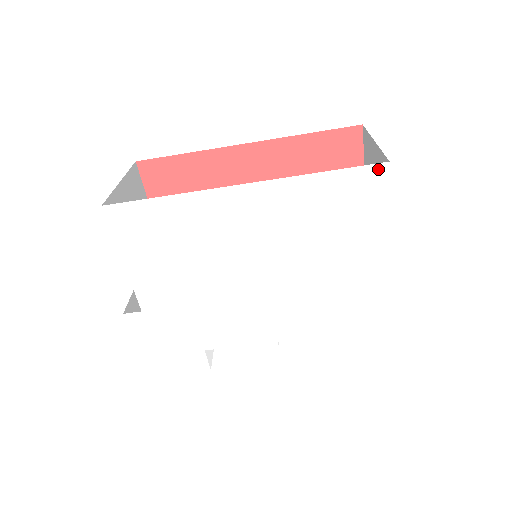
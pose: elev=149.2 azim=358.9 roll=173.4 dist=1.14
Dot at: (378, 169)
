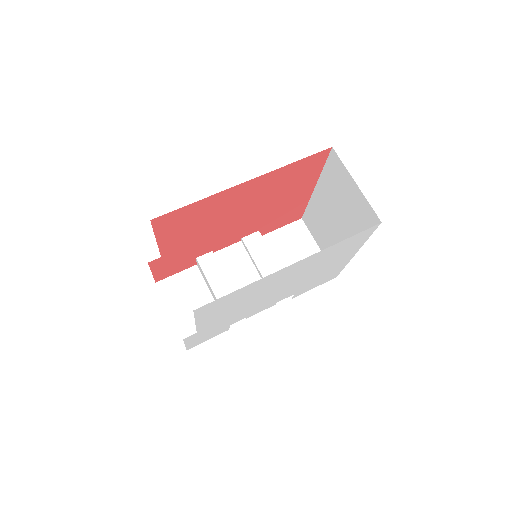
Dot at: (374, 227)
